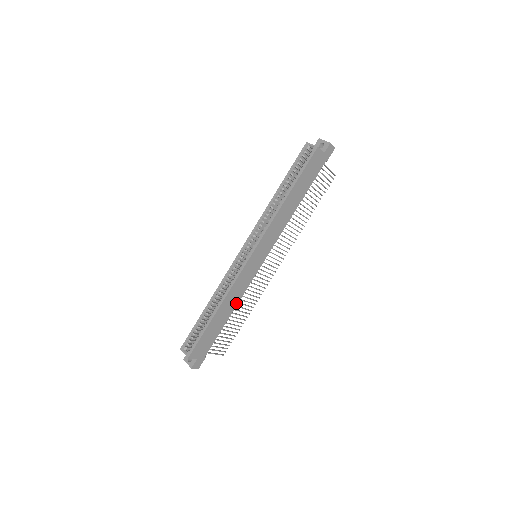
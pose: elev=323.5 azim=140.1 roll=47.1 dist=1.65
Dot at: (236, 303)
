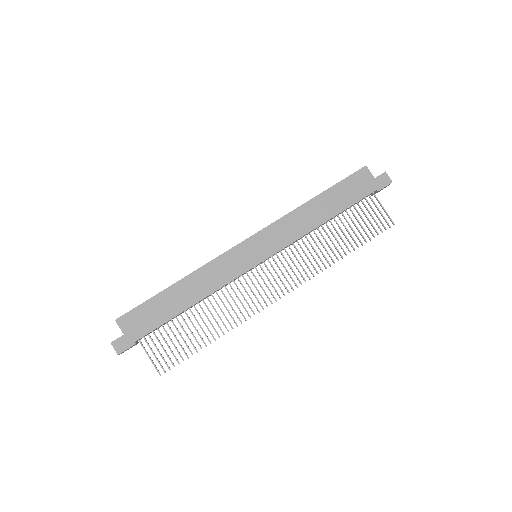
Dot at: (205, 294)
